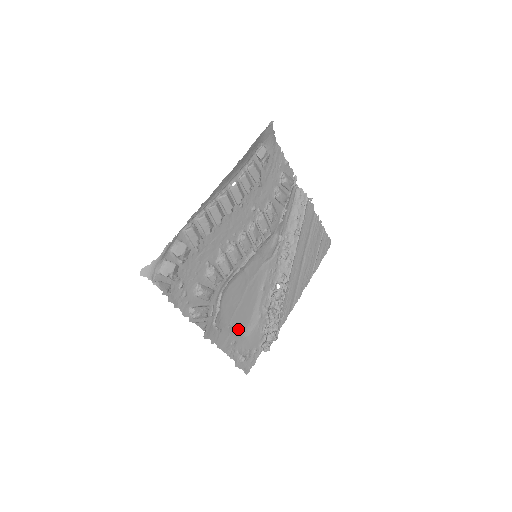
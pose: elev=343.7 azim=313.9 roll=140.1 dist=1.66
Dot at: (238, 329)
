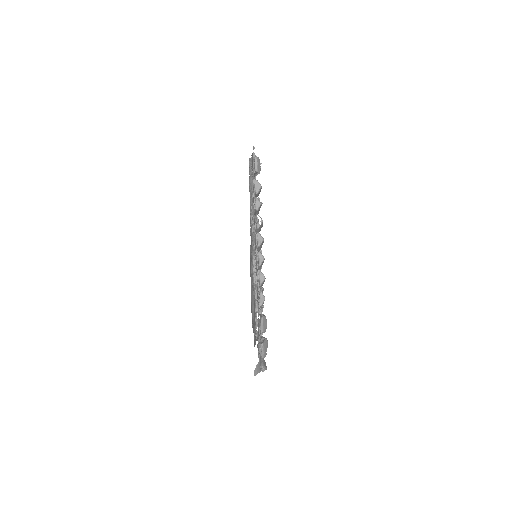
Dot at: occluded
